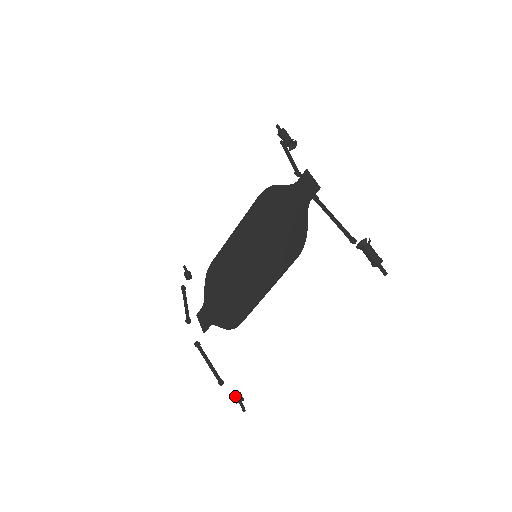
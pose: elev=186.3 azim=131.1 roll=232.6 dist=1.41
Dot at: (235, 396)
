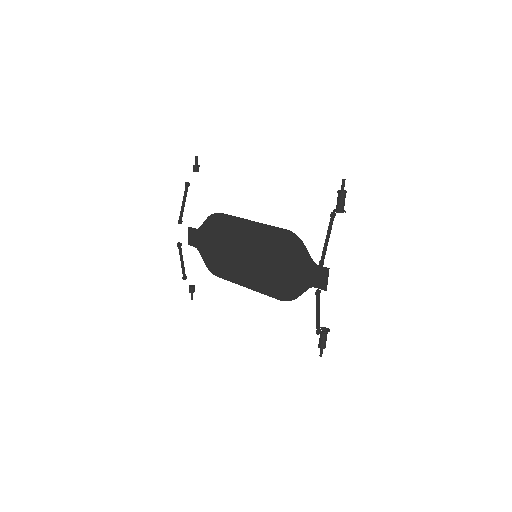
Dot at: (190, 288)
